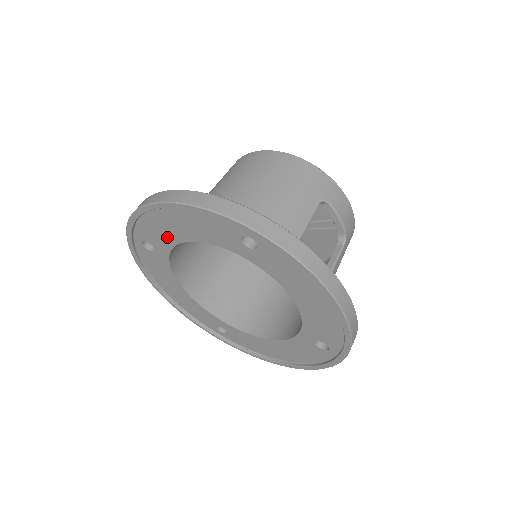
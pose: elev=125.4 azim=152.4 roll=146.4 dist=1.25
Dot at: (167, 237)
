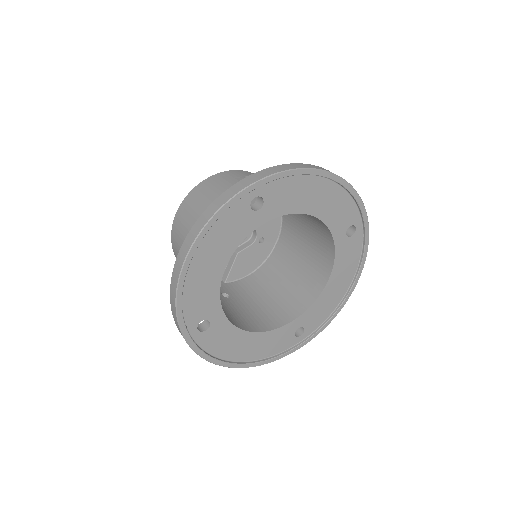
Dot at: (210, 290)
